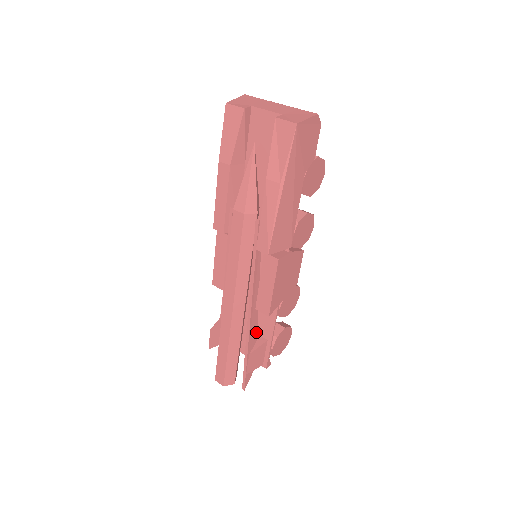
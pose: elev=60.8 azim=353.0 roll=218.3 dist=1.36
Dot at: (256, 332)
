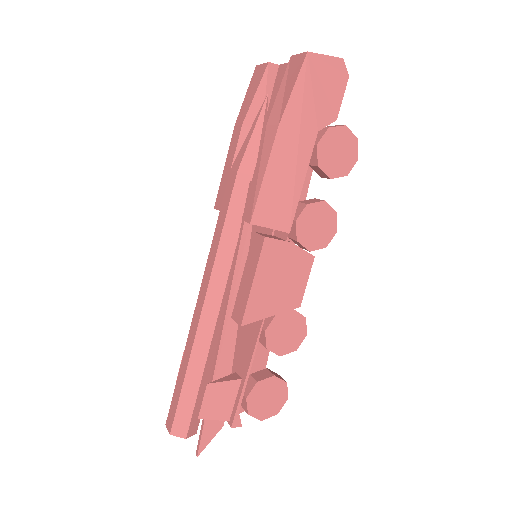
Dot at: (231, 362)
